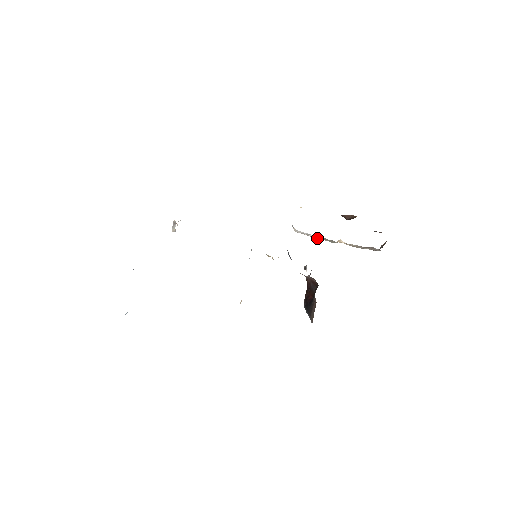
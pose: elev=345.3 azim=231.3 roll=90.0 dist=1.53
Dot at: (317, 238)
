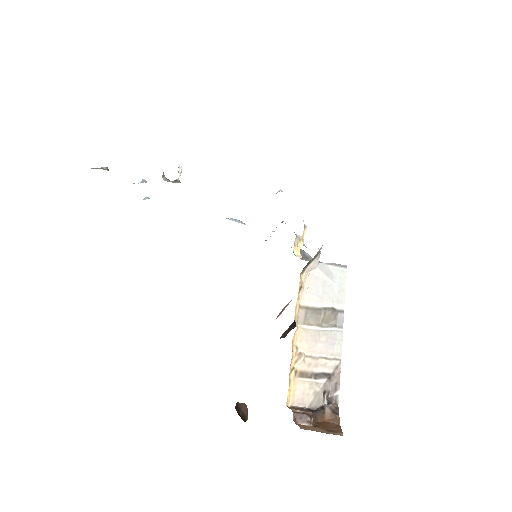
Dot at: (303, 317)
